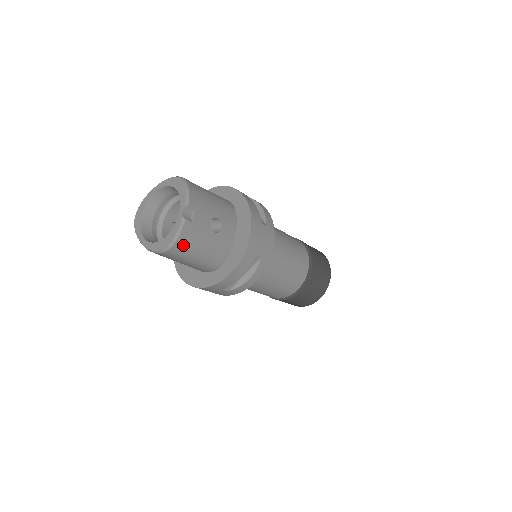
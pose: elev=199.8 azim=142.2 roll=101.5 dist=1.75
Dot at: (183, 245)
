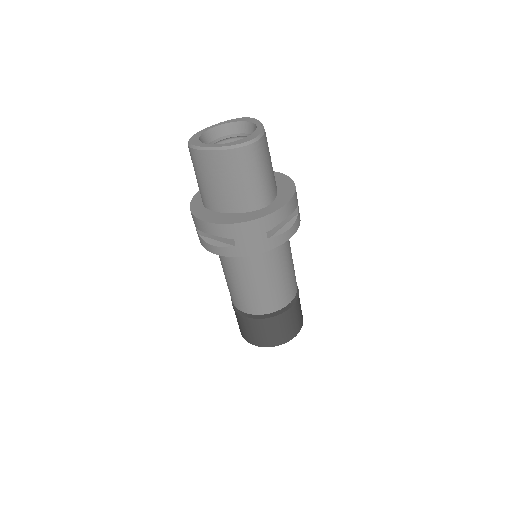
Dot at: (261, 149)
